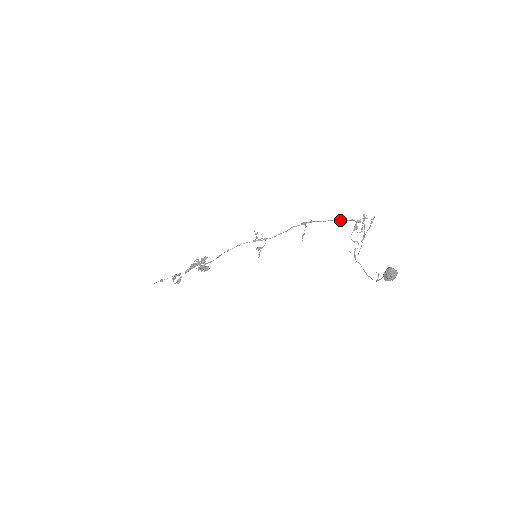
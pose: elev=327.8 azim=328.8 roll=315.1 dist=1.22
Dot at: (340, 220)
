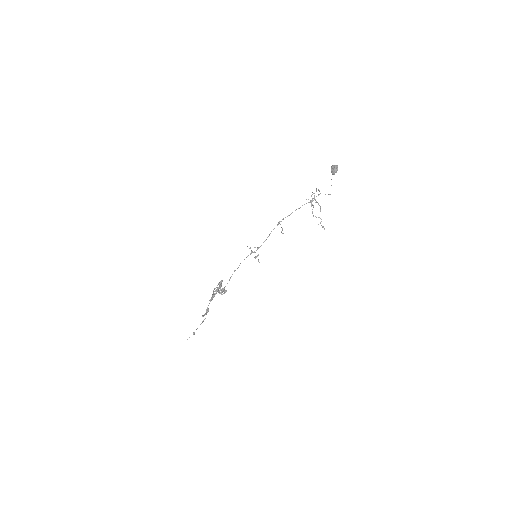
Dot at: (300, 207)
